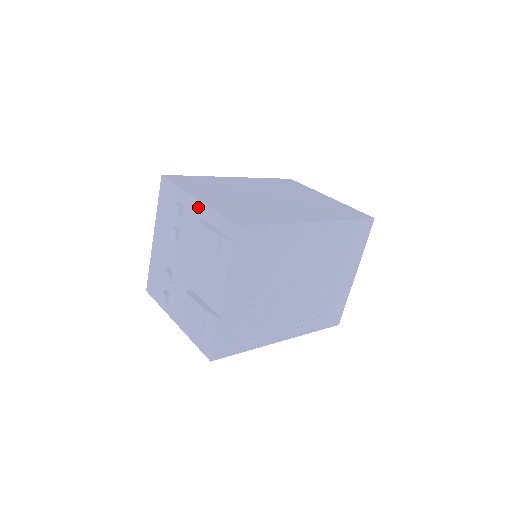
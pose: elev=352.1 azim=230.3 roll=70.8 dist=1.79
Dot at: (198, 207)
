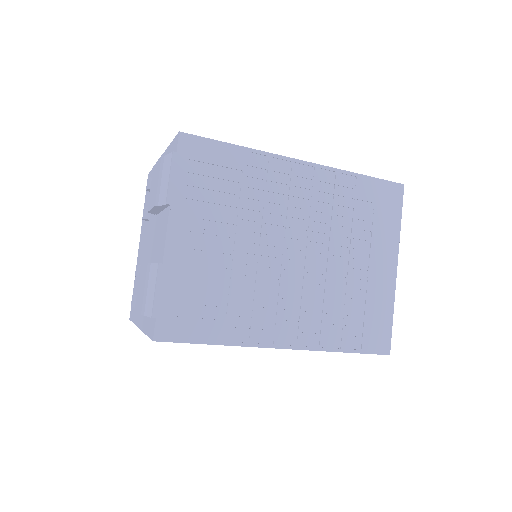
Dot at: occluded
